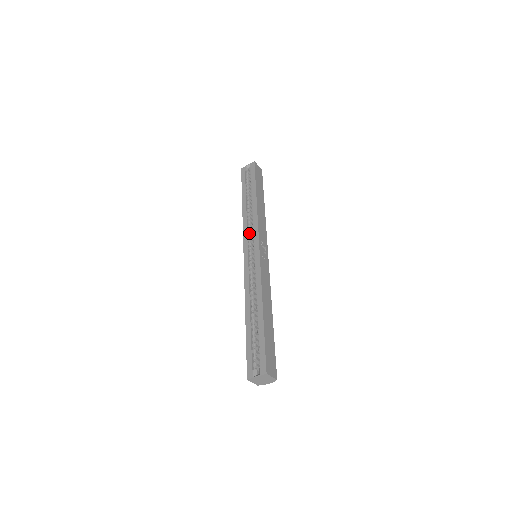
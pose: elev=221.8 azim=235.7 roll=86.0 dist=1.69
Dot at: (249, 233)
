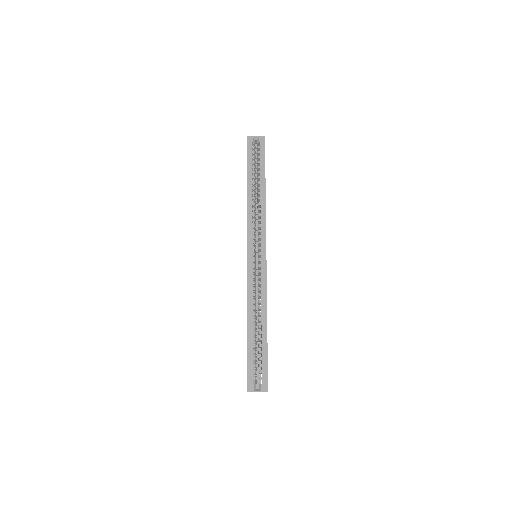
Dot at: (254, 229)
